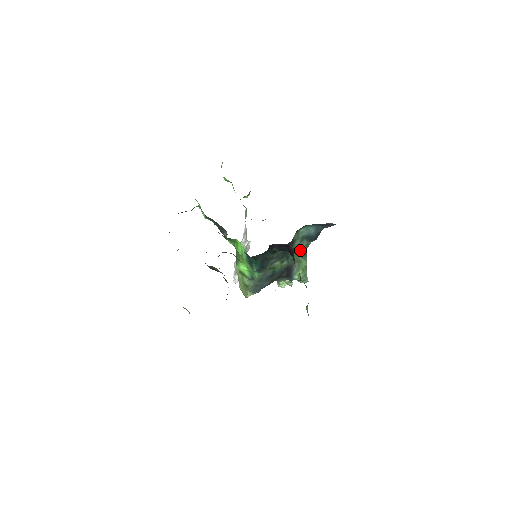
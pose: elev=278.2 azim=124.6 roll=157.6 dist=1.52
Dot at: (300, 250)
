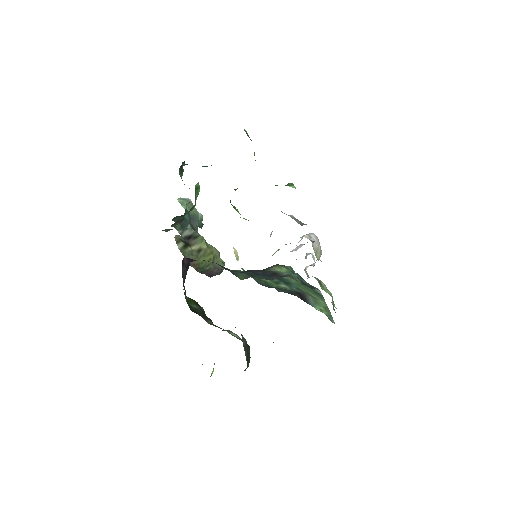
Dot at: occluded
